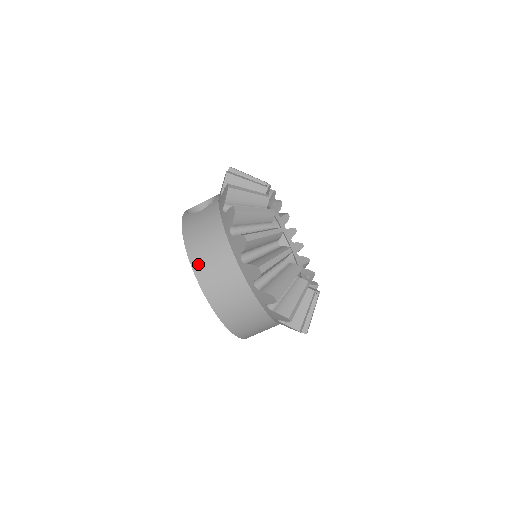
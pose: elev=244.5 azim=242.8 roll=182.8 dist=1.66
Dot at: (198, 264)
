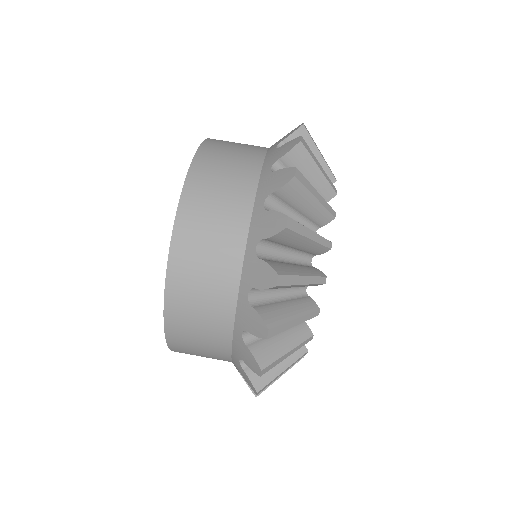
Dot at: (198, 177)
